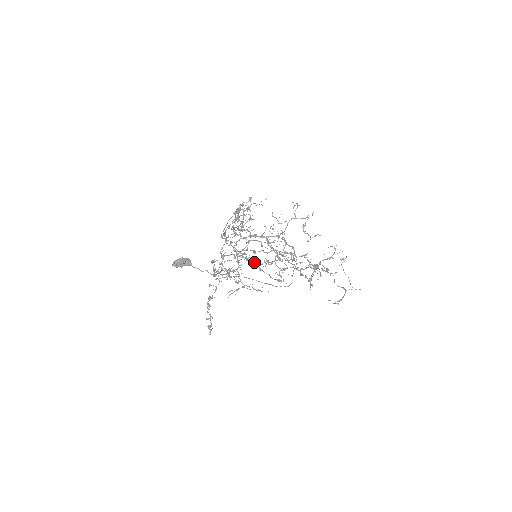
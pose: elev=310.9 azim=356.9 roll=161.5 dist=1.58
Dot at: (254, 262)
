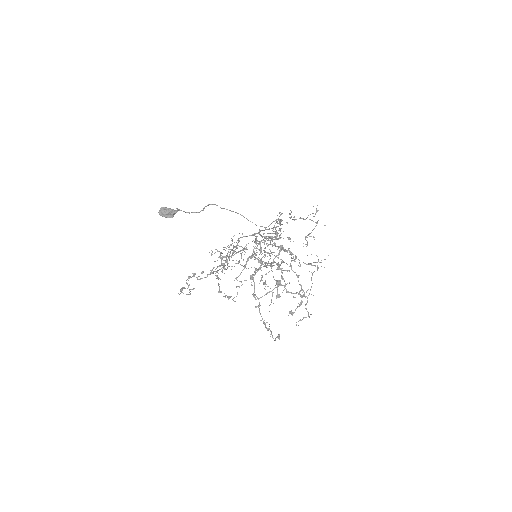
Dot at: (271, 332)
